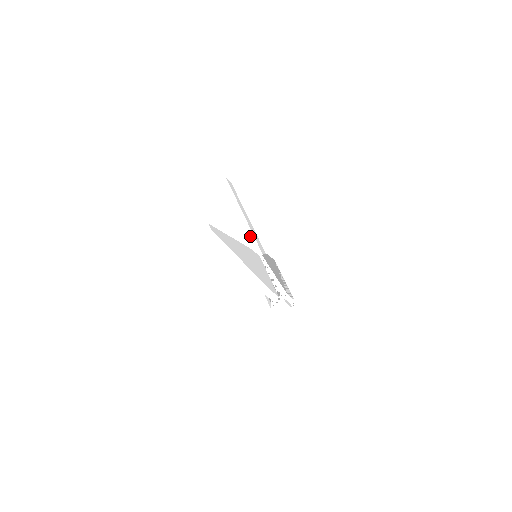
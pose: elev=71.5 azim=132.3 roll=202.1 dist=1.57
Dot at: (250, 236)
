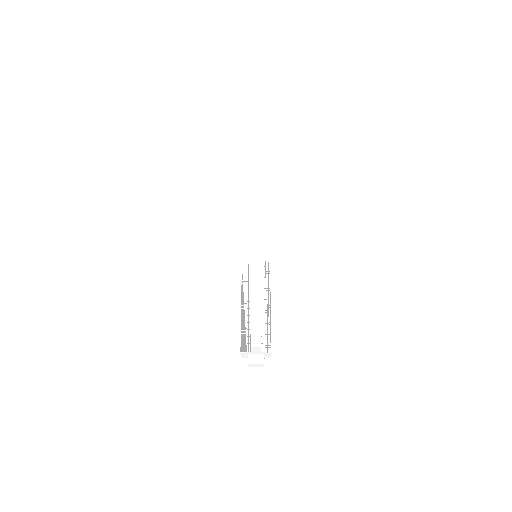
Dot at: (258, 208)
